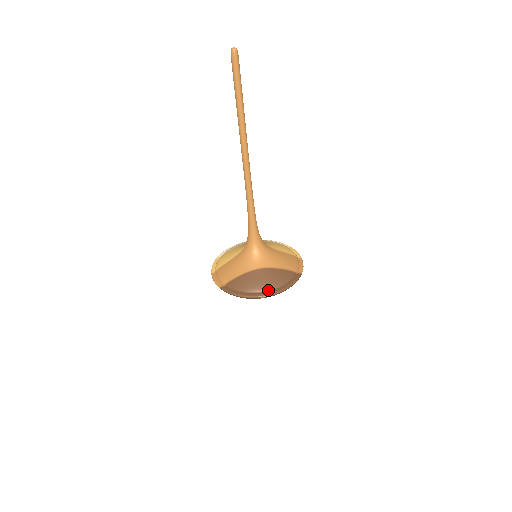
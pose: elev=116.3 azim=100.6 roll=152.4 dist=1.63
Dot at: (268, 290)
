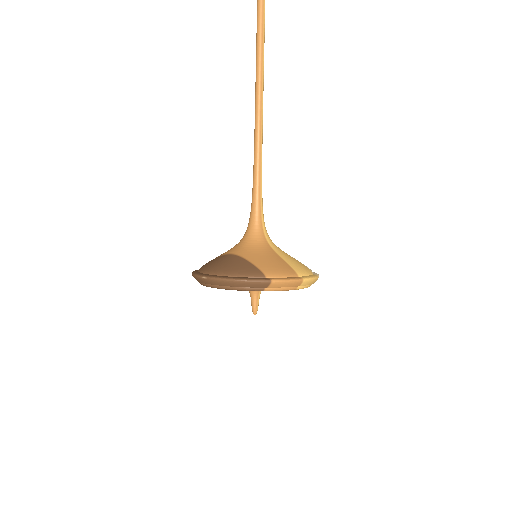
Dot at: (214, 273)
